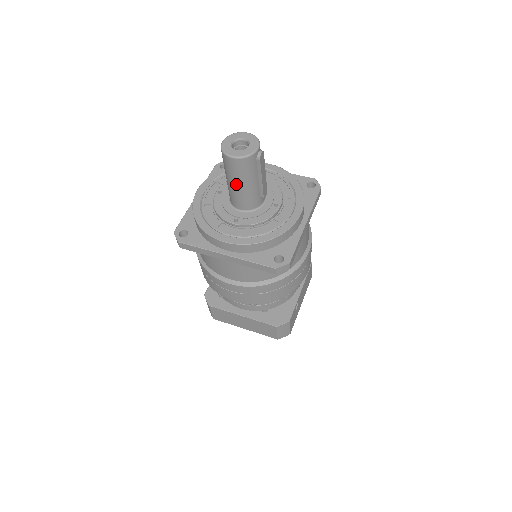
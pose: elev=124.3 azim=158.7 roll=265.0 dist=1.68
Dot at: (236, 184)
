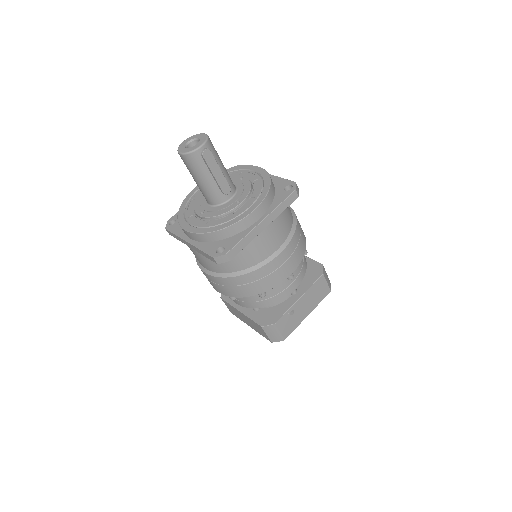
Dot at: (195, 179)
